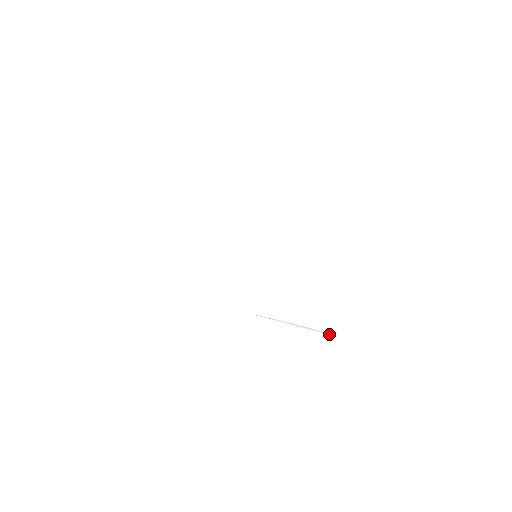
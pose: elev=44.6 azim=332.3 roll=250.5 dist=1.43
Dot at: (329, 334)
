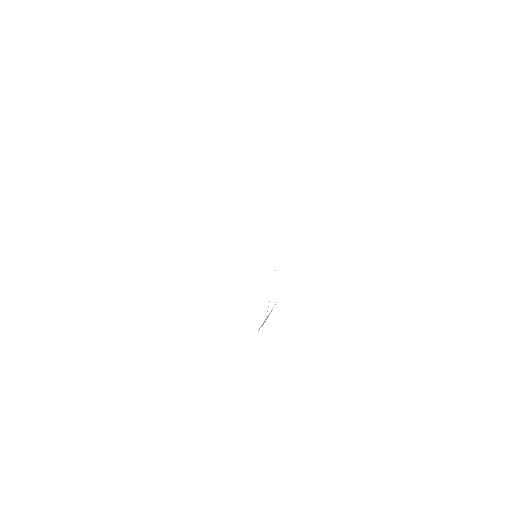
Dot at: occluded
